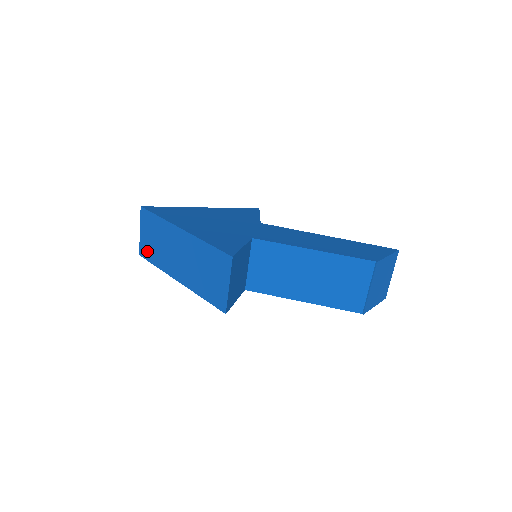
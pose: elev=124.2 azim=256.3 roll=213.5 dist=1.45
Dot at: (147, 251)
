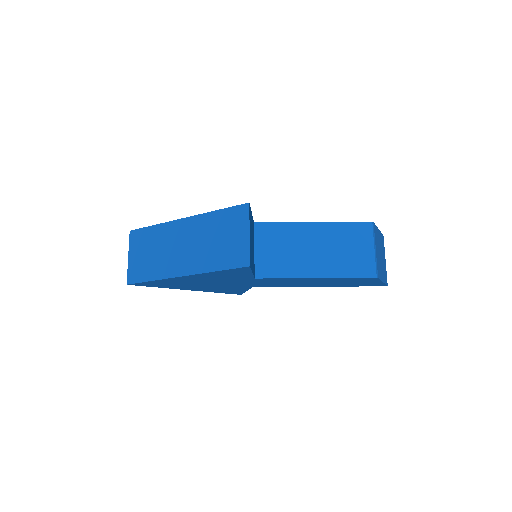
Dot at: (138, 272)
